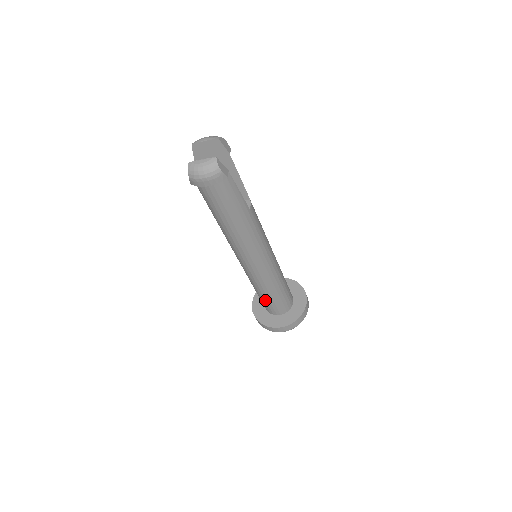
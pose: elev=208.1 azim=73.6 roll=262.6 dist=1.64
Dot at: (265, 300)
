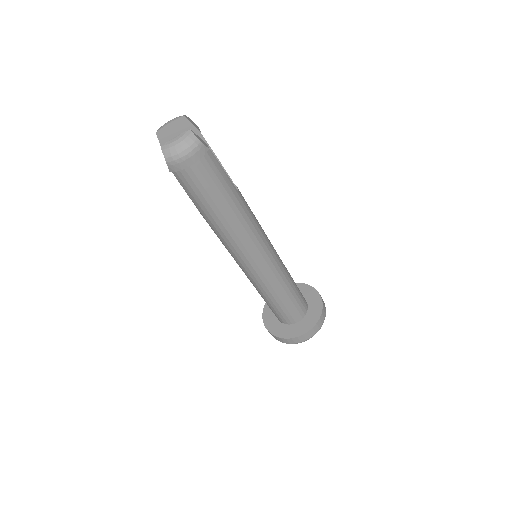
Dot at: (280, 307)
